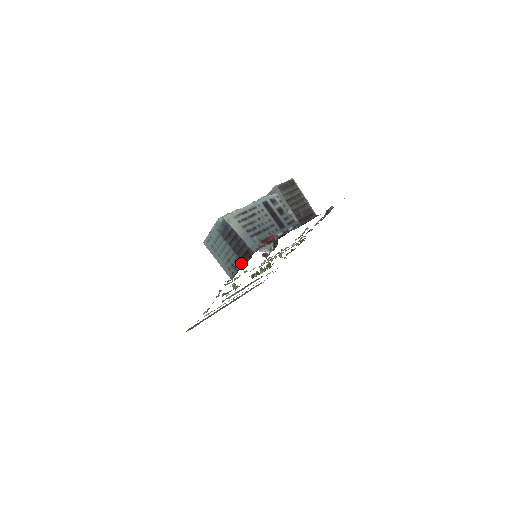
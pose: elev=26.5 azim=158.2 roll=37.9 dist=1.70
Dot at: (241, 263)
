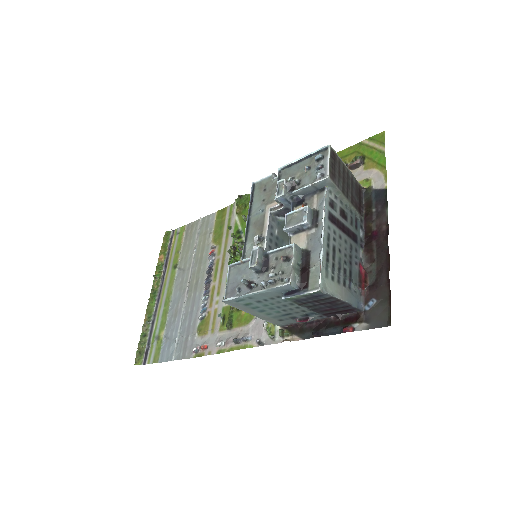
Dot at: (348, 331)
